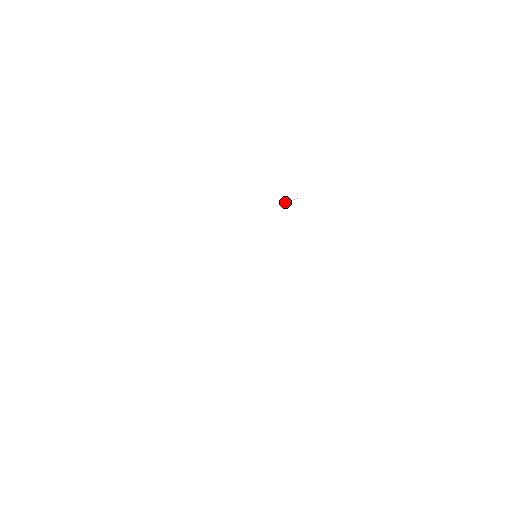
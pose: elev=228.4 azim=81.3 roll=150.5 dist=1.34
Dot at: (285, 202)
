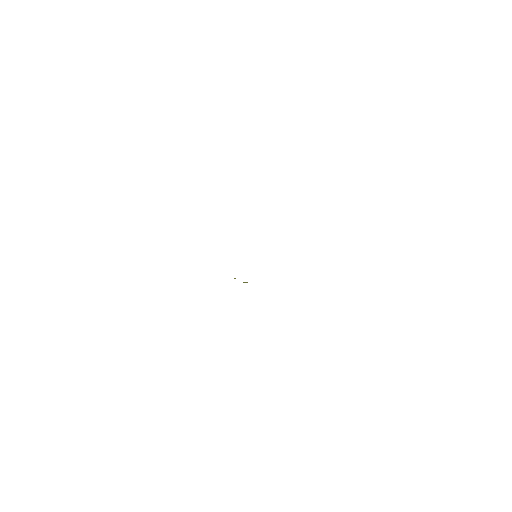
Dot at: occluded
